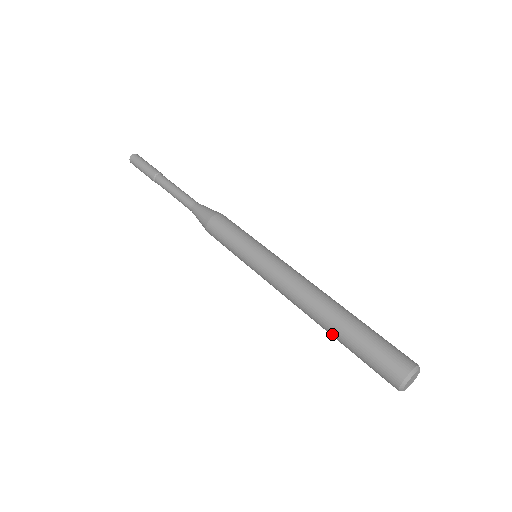
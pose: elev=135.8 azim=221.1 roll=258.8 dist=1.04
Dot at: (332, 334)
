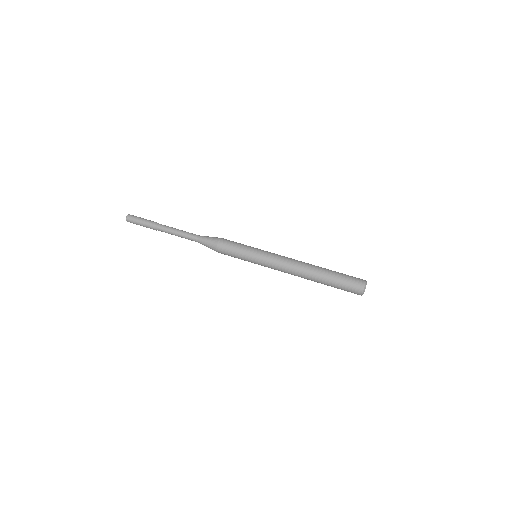
Dot at: occluded
